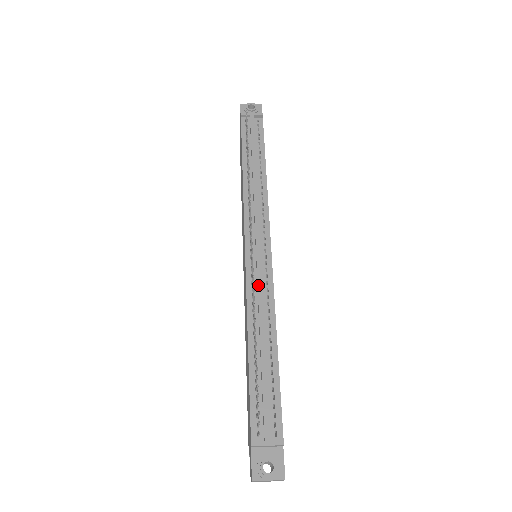
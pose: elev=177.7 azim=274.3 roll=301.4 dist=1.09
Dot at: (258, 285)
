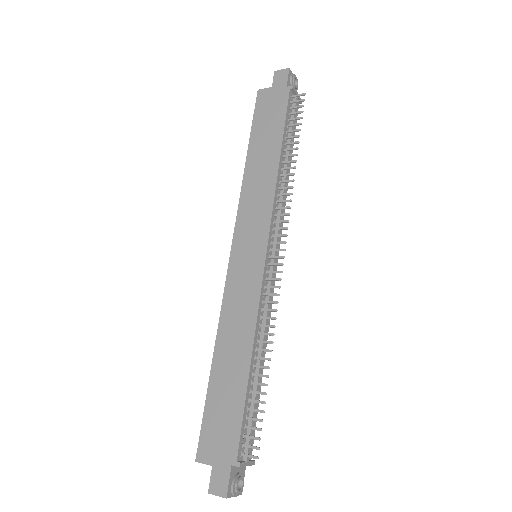
Dot at: (269, 300)
